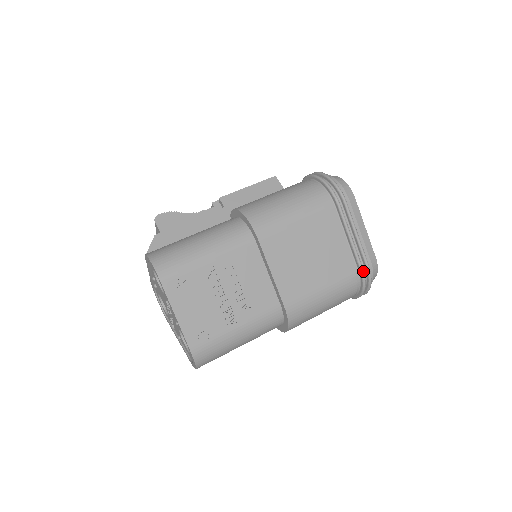
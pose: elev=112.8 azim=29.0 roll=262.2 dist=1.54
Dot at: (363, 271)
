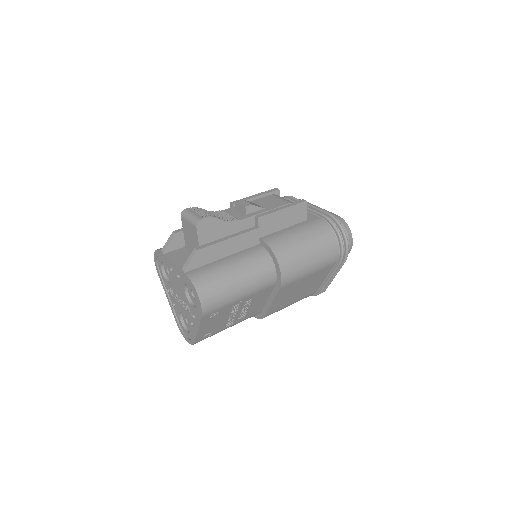
Dot at: occluded
